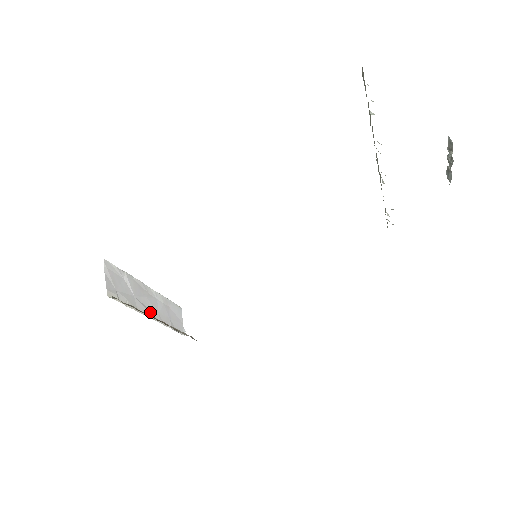
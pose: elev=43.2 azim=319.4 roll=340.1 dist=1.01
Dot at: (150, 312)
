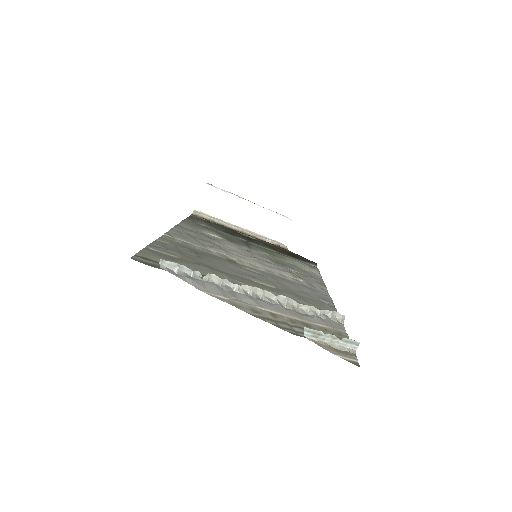
Dot at: (241, 222)
